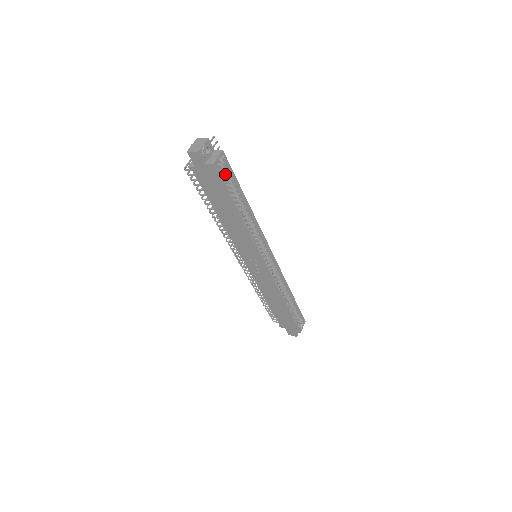
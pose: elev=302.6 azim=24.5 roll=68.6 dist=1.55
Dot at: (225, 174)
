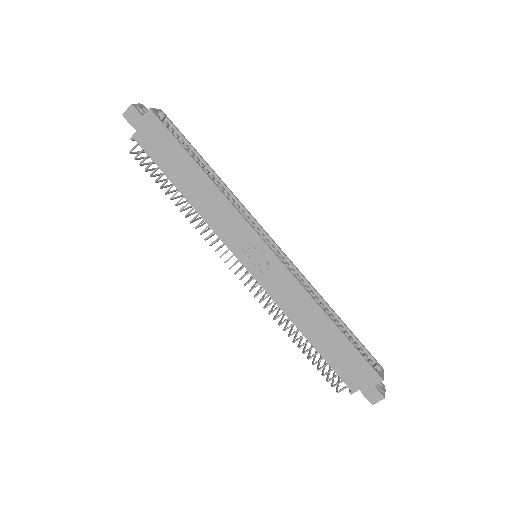
Dot at: occluded
